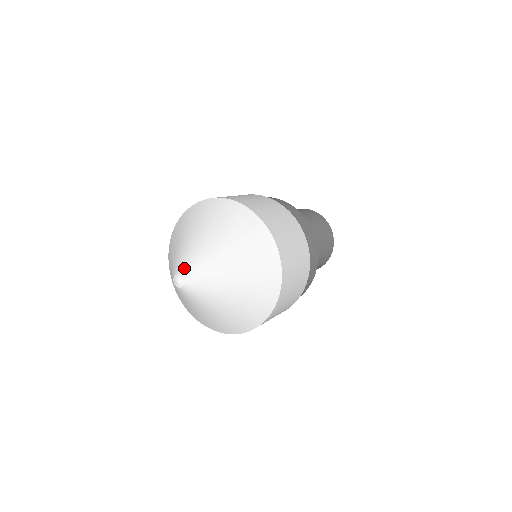
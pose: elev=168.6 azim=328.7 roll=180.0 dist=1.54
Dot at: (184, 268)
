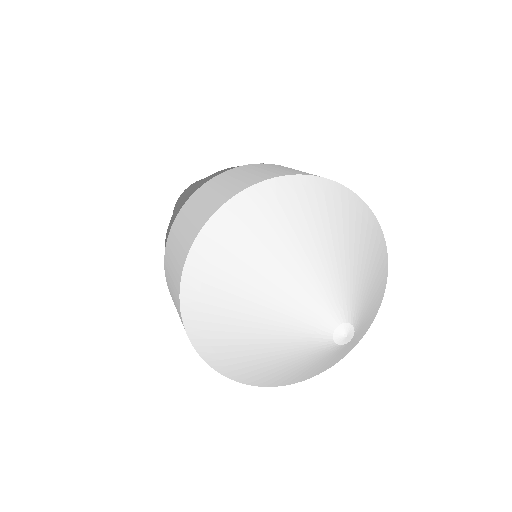
Dot at: (329, 312)
